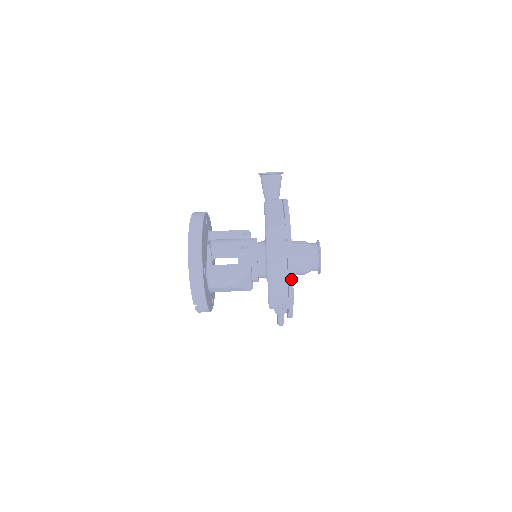
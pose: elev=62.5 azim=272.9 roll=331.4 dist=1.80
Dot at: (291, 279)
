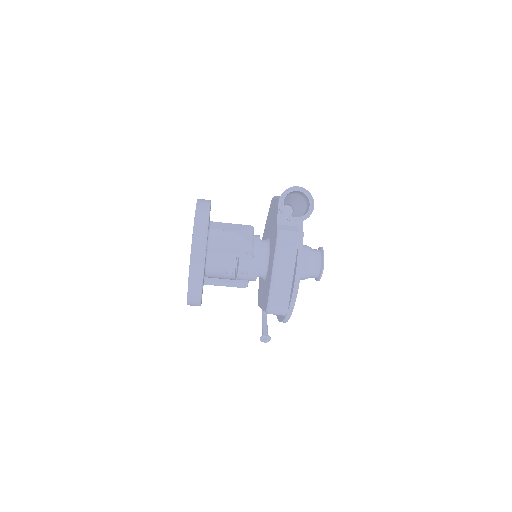
Dot at: occluded
